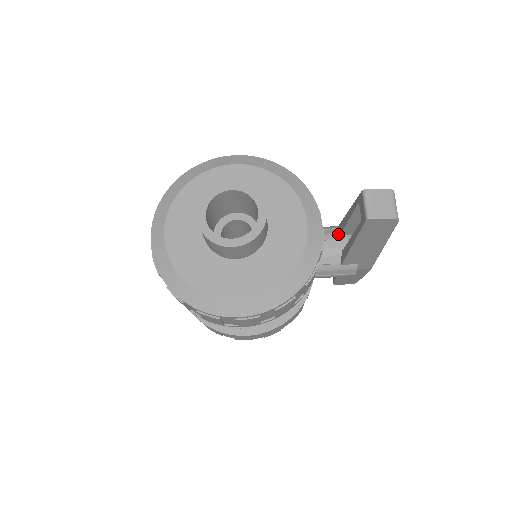
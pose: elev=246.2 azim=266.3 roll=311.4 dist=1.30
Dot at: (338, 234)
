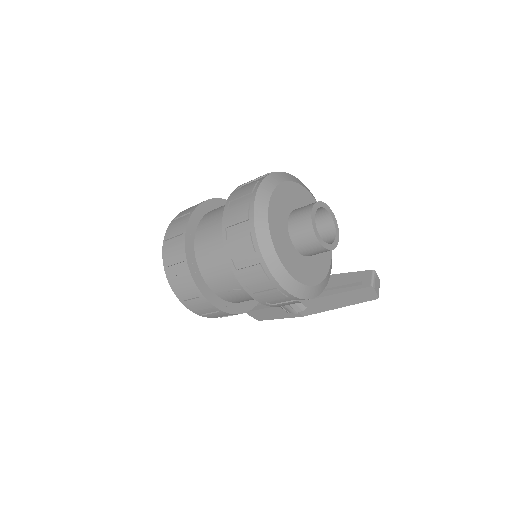
Dot at: occluded
